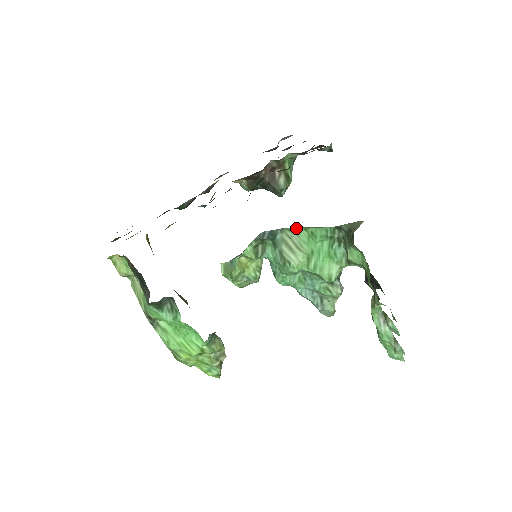
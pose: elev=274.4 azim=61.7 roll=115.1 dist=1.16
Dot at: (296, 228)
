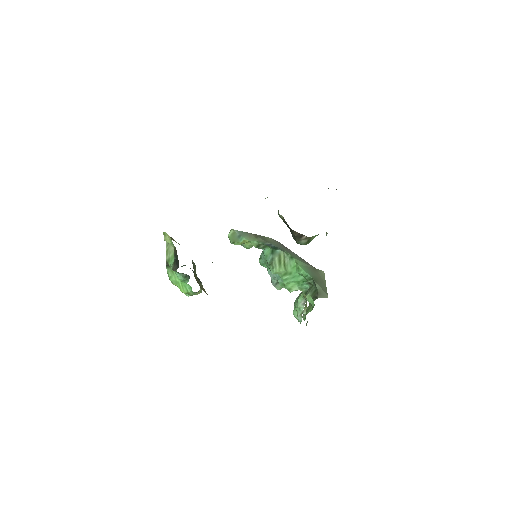
Dot at: (292, 257)
